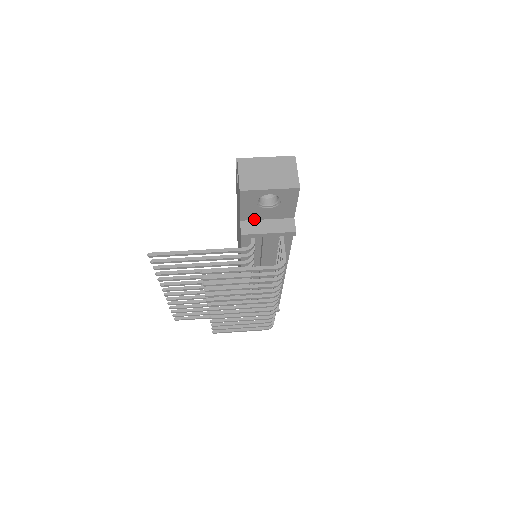
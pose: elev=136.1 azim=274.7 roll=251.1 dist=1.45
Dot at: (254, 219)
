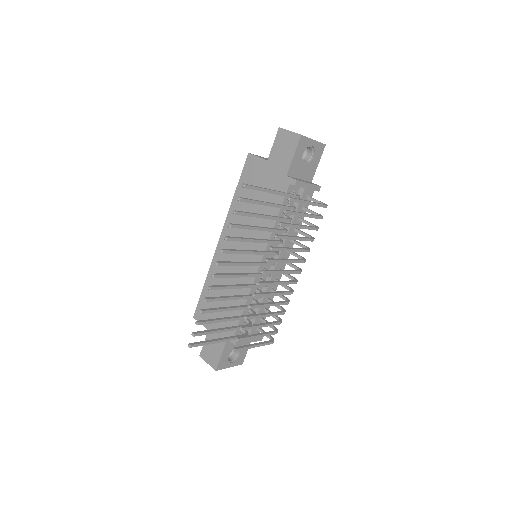
Dot at: (293, 176)
